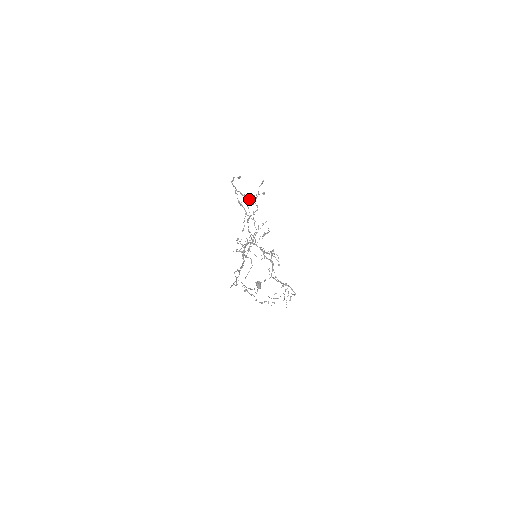
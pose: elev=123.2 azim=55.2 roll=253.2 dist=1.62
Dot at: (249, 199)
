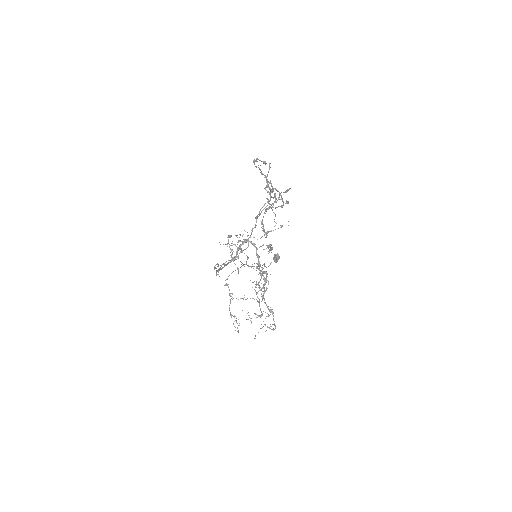
Dot at: (273, 191)
